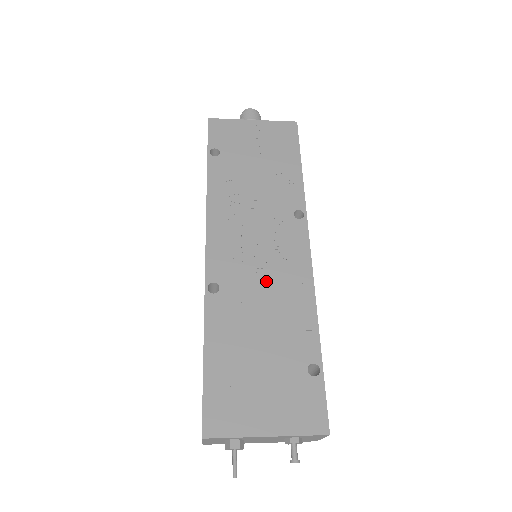
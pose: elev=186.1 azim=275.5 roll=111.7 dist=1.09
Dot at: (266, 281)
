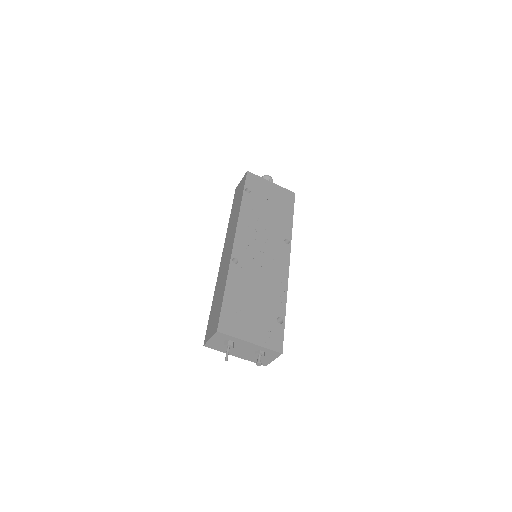
Dot at: (264, 268)
